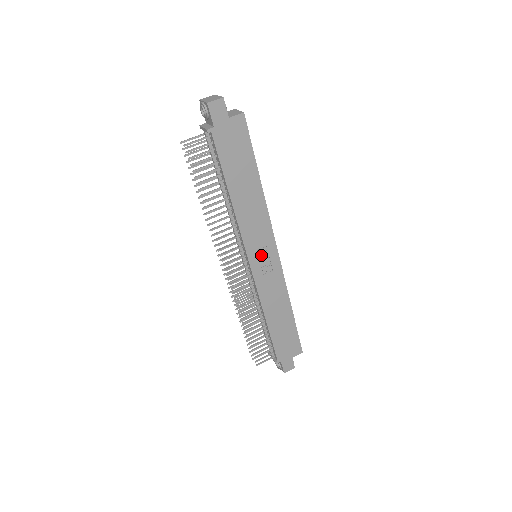
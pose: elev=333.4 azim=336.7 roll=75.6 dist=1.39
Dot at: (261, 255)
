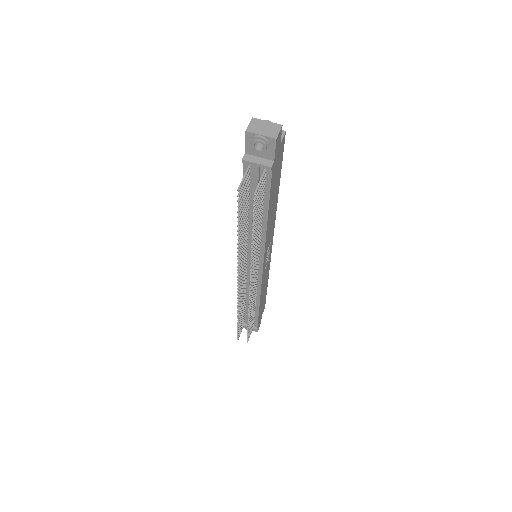
Dot at: (267, 254)
